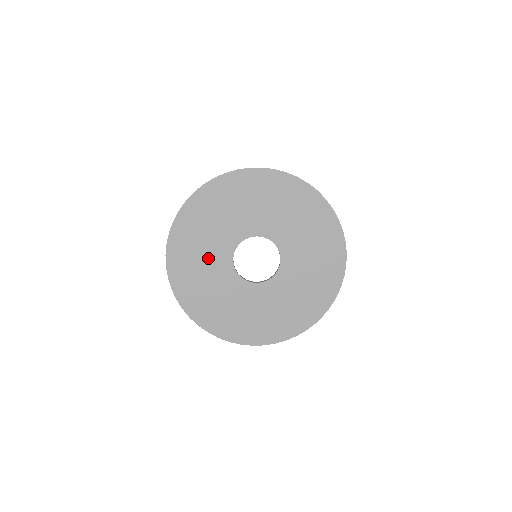
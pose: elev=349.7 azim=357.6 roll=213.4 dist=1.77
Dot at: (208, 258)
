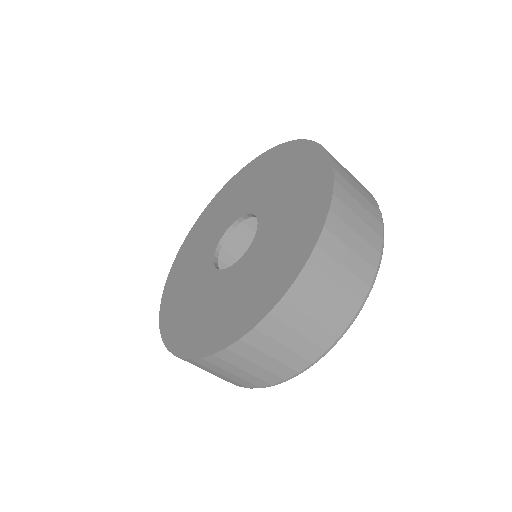
Dot at: (202, 247)
